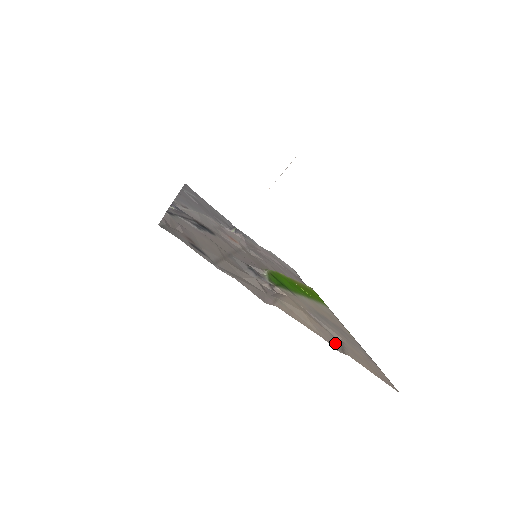
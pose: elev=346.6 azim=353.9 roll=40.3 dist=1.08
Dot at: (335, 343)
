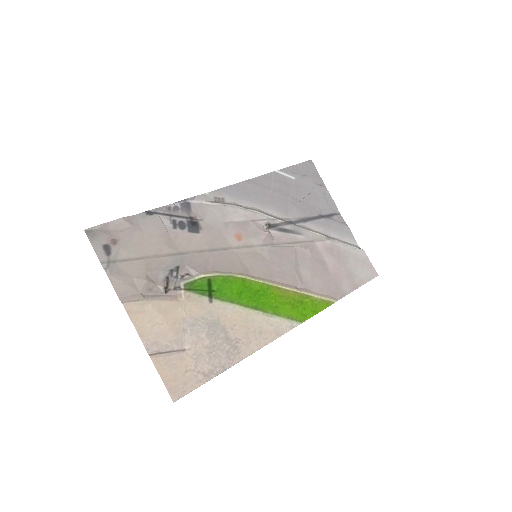
Dot at: (162, 347)
